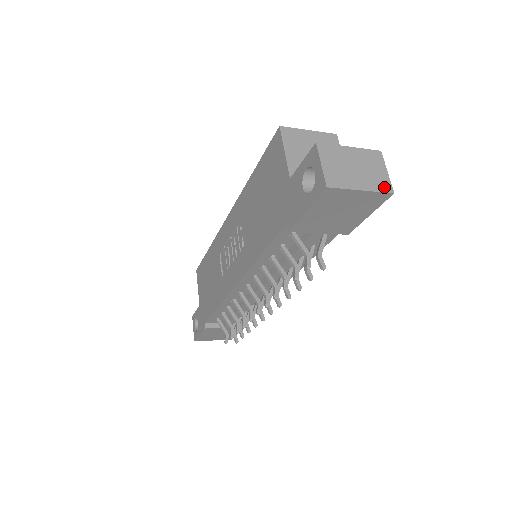
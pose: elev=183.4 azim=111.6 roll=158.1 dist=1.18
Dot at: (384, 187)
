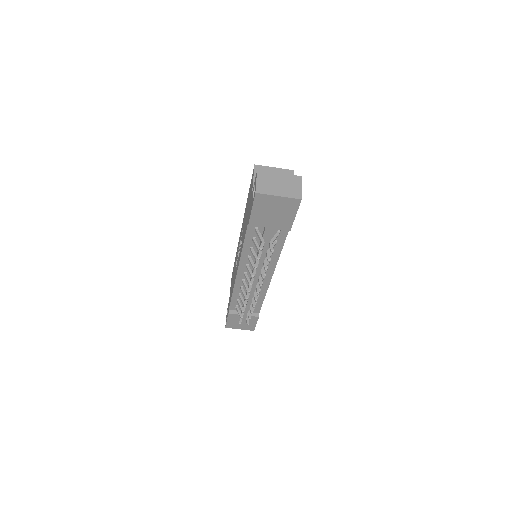
Dot at: (296, 196)
